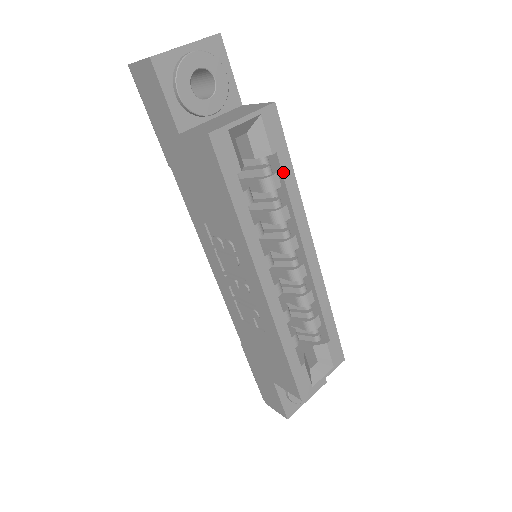
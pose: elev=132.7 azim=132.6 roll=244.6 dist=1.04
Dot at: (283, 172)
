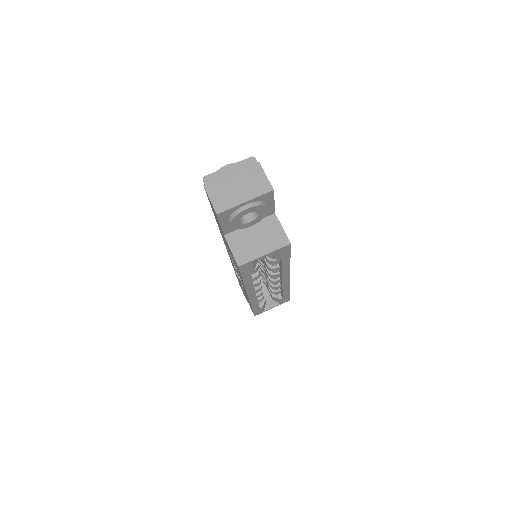
Dot at: (282, 262)
